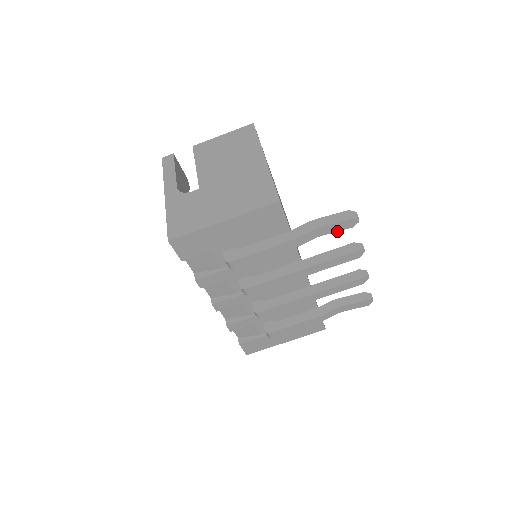
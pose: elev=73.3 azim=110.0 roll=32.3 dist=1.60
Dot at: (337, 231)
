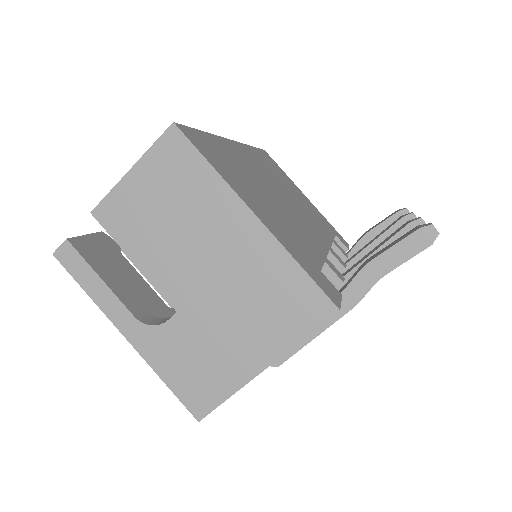
Dot at: occluded
